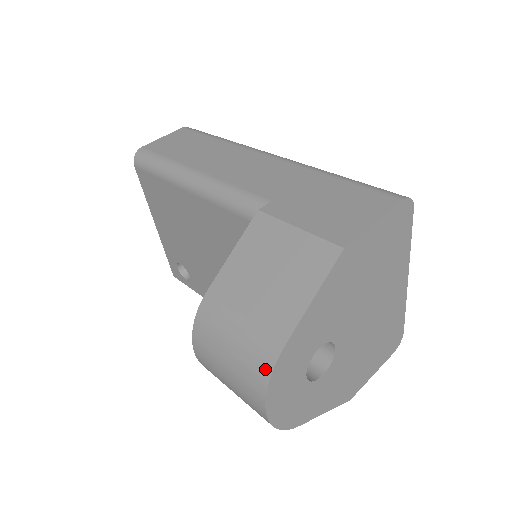
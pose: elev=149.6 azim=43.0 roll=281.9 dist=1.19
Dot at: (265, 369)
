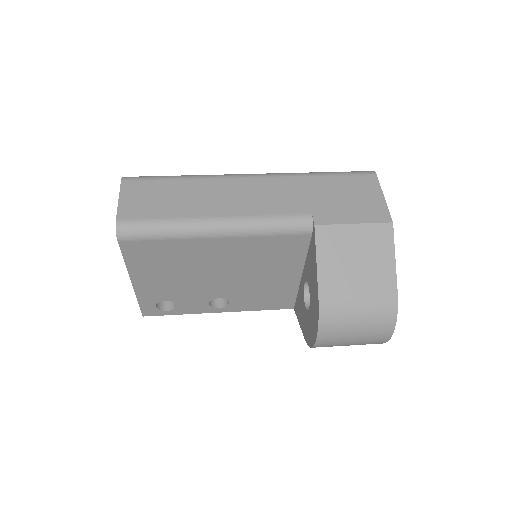
Dot at: (392, 314)
